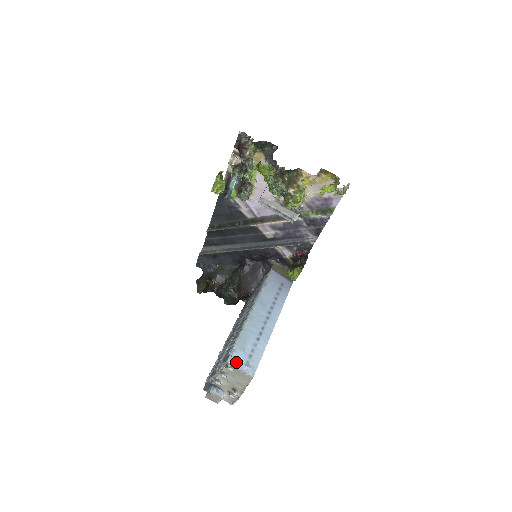
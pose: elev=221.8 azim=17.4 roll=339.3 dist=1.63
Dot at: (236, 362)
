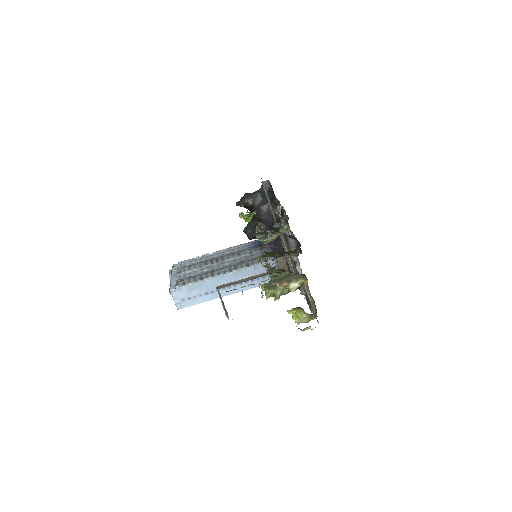
Dot at: (176, 295)
